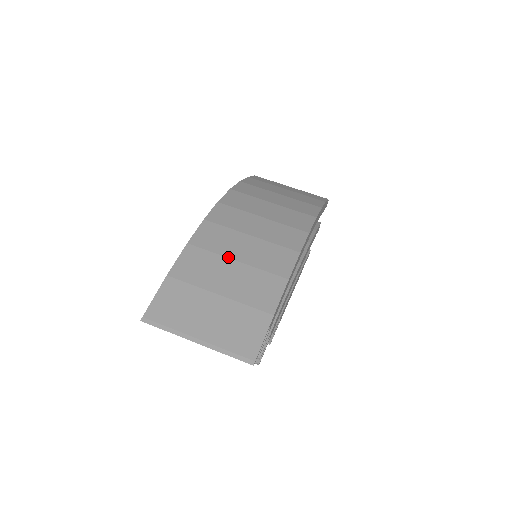
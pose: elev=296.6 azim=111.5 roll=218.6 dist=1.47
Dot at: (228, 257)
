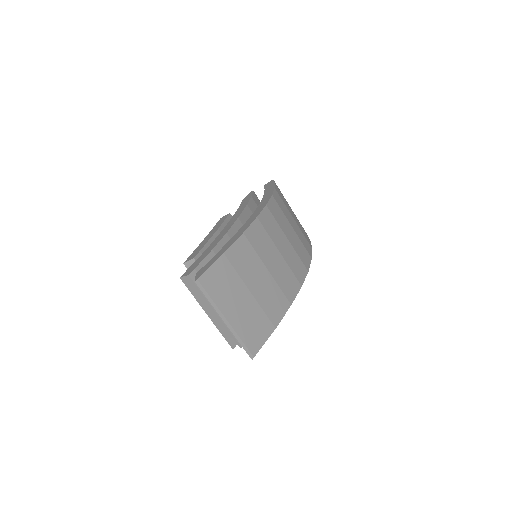
Dot at: (264, 263)
